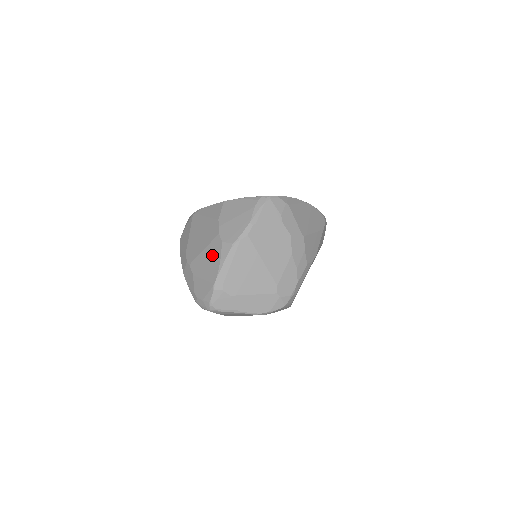
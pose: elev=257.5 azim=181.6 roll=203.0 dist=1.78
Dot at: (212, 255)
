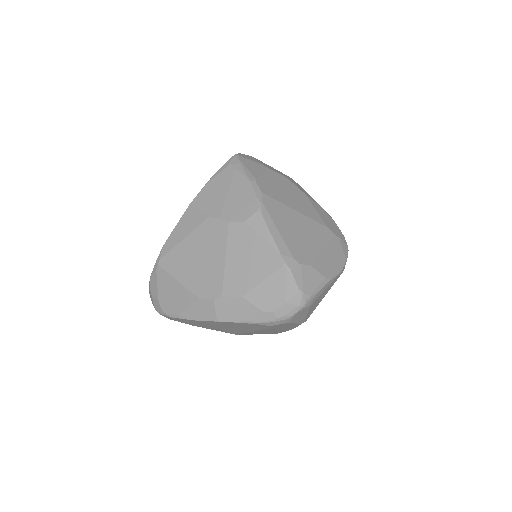
Dot at: (245, 248)
